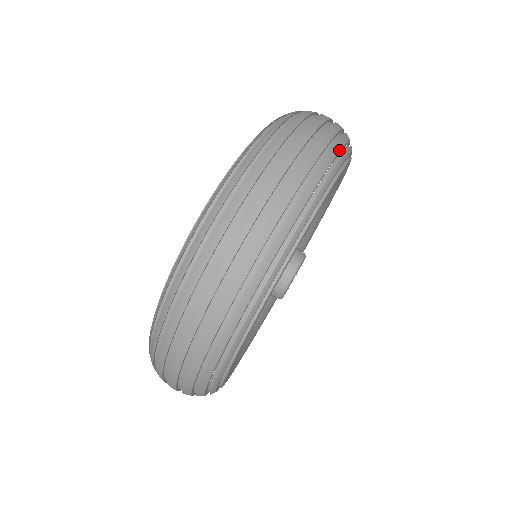
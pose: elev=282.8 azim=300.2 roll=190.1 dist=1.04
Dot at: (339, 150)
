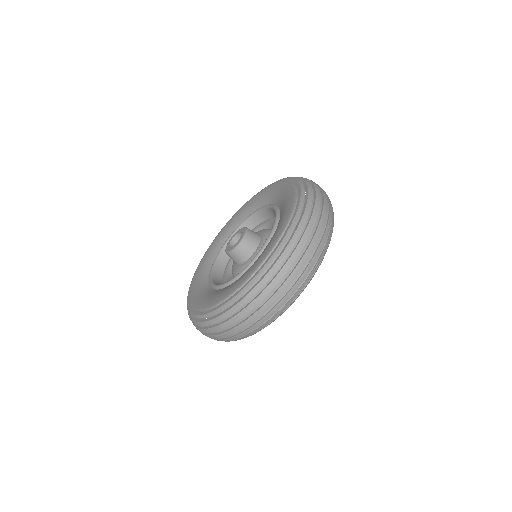
Dot at: occluded
